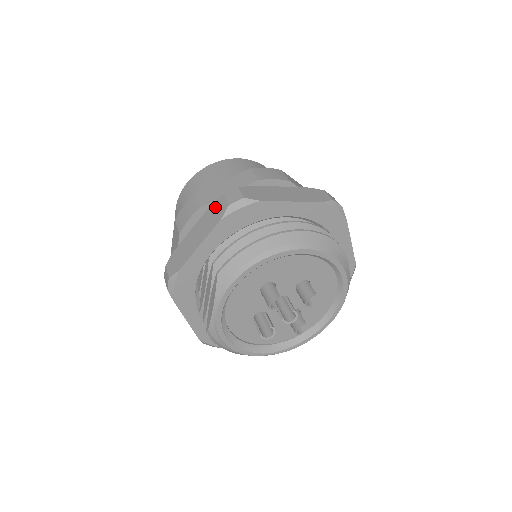
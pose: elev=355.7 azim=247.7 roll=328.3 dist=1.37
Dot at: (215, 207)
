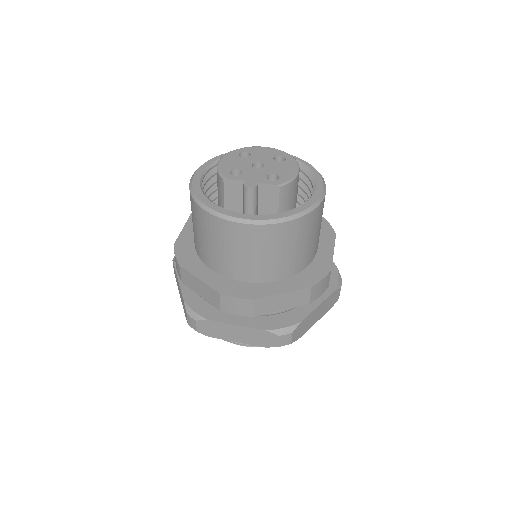
Dot at: (184, 307)
